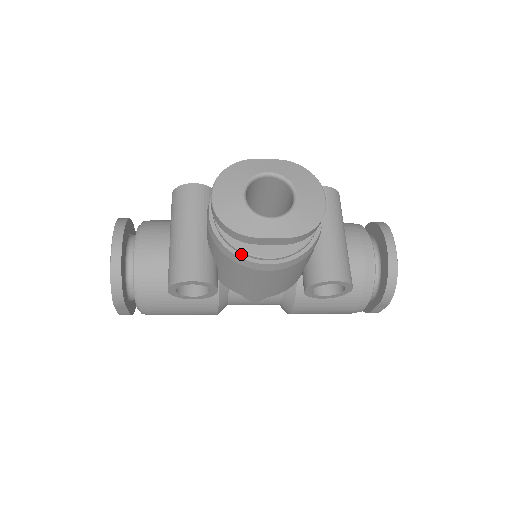
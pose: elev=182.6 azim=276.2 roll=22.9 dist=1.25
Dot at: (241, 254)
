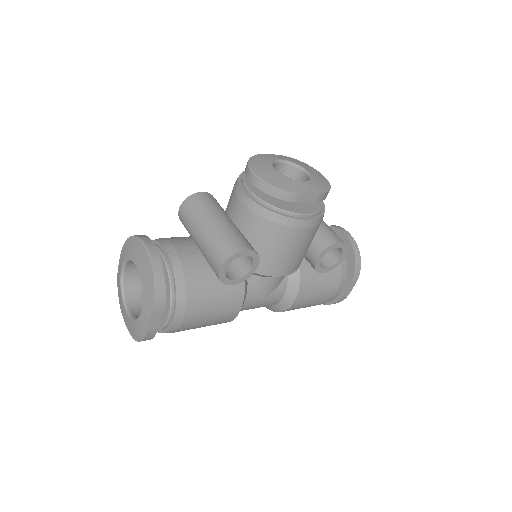
Dot at: (286, 215)
